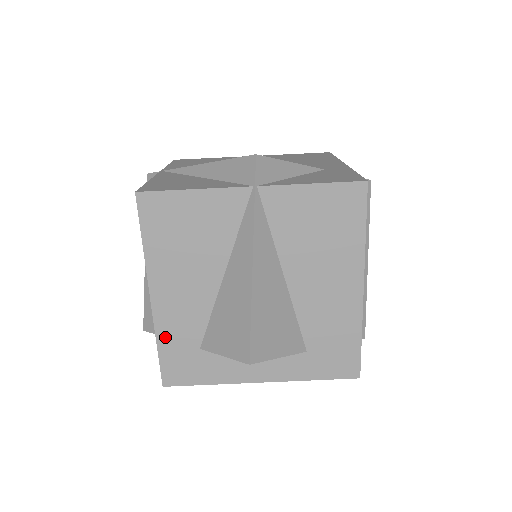
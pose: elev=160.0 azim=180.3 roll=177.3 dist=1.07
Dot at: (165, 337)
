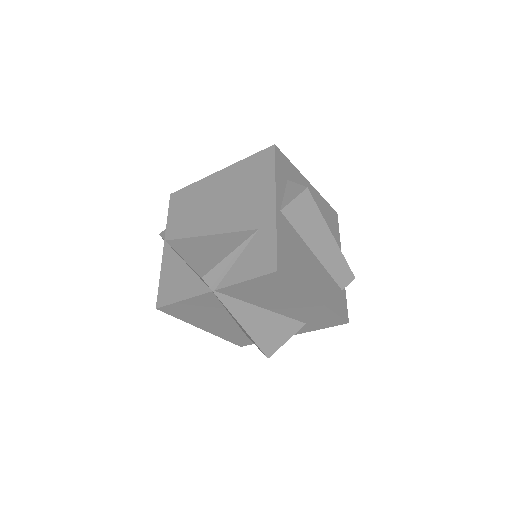
Dot at: (224, 336)
